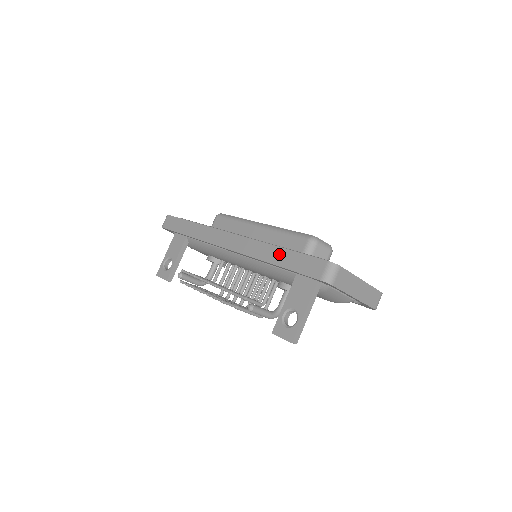
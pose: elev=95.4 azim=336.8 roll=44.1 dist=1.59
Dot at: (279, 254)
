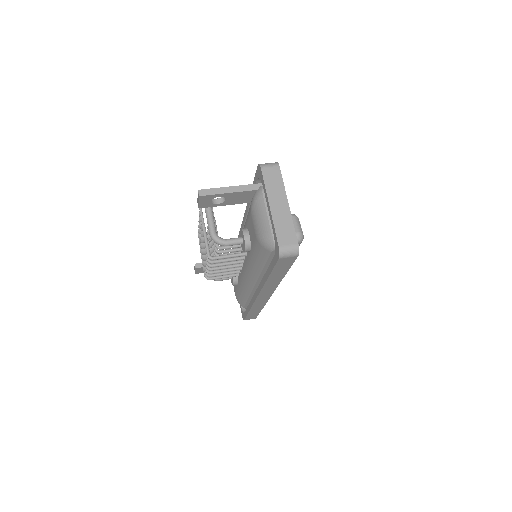
Dot at: occluded
